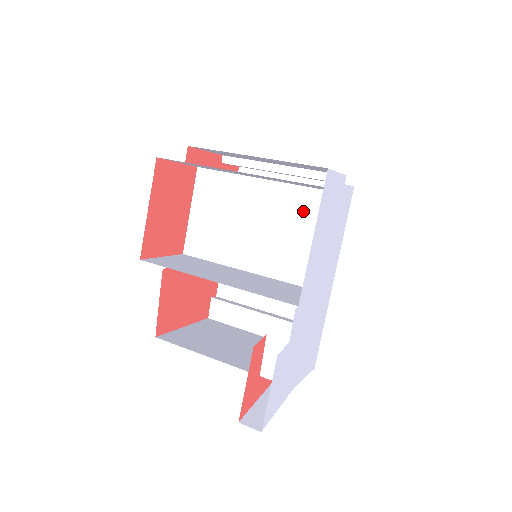
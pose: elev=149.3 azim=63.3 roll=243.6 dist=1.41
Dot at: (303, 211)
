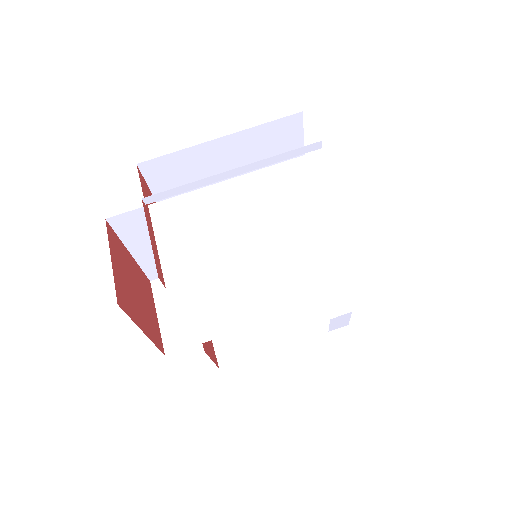
Dot at: occluded
